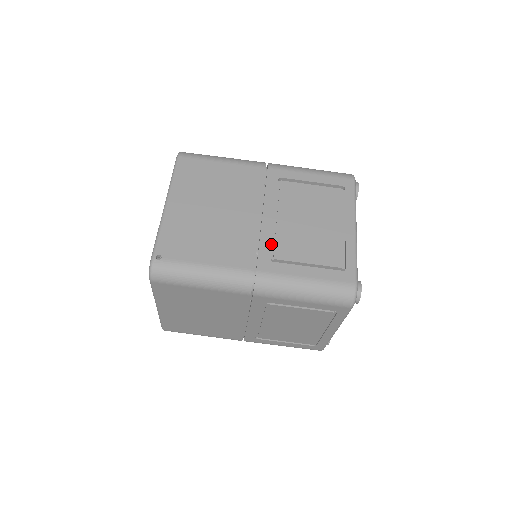
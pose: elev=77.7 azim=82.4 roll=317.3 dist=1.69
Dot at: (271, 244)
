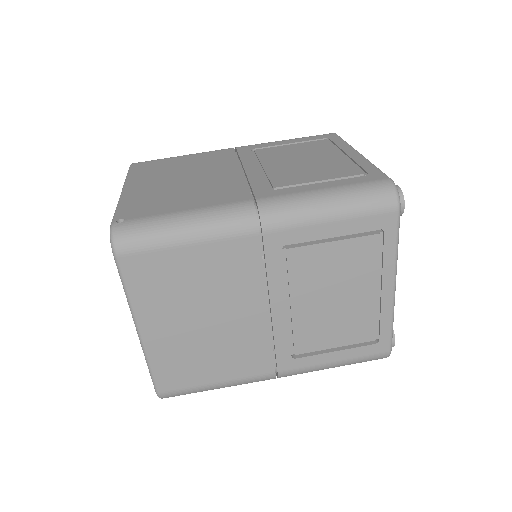
Dot at: (265, 181)
